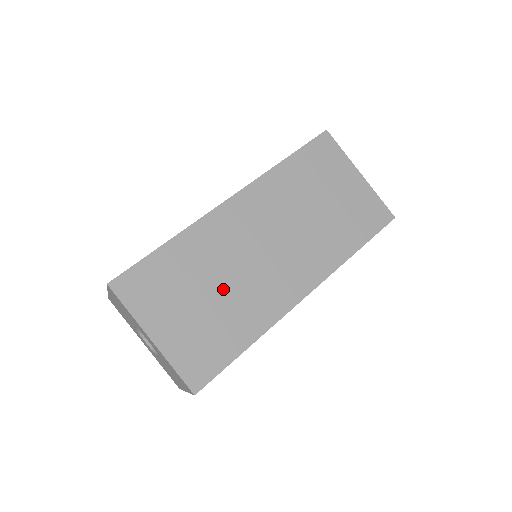
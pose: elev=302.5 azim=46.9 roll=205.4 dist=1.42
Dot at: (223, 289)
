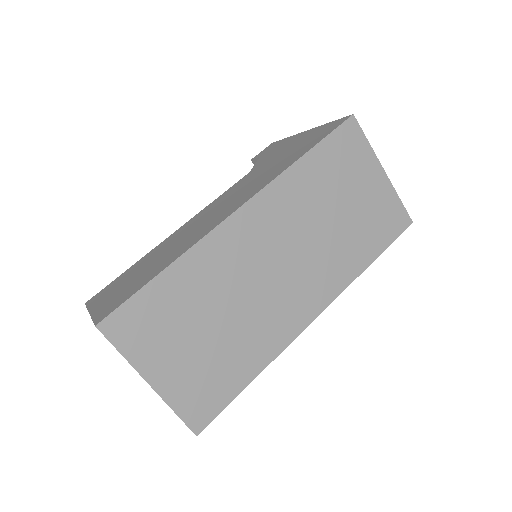
Dot at: (228, 319)
